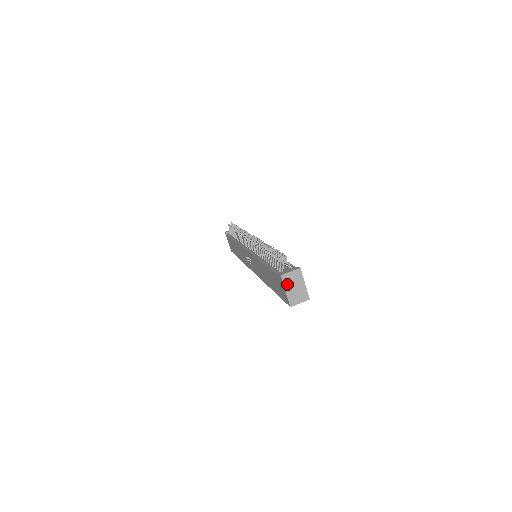
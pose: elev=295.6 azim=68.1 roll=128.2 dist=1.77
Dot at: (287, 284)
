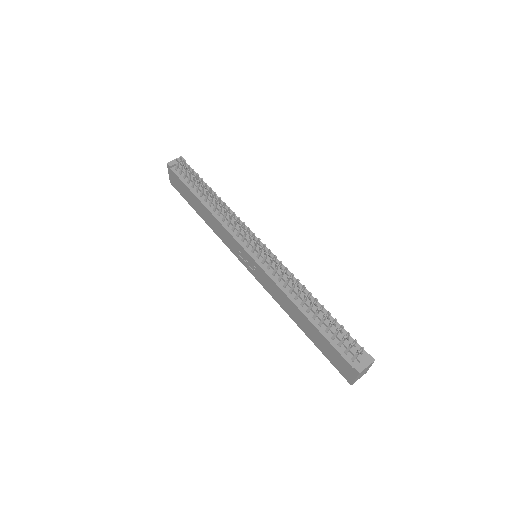
Dot at: (359, 375)
